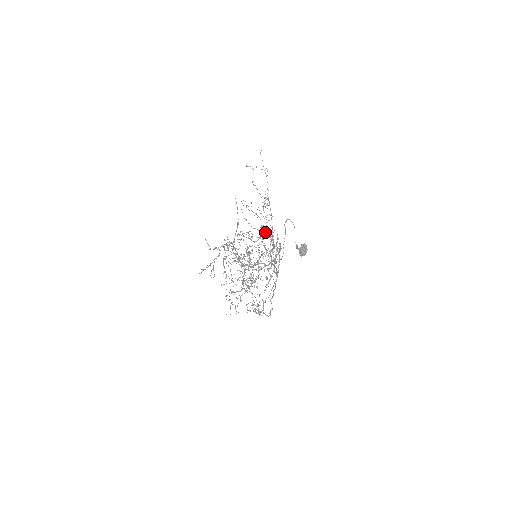
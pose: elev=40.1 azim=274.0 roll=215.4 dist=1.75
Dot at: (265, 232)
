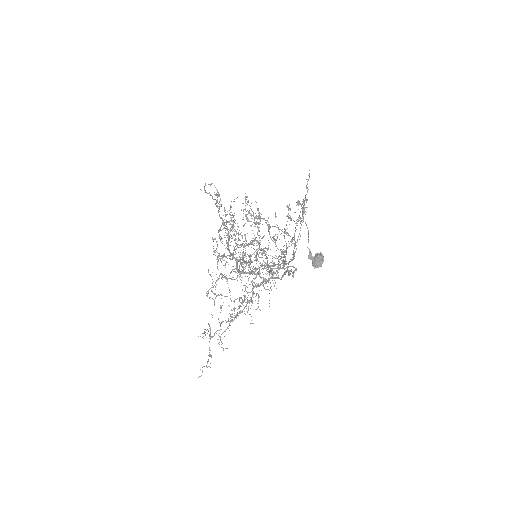
Dot at: occluded
